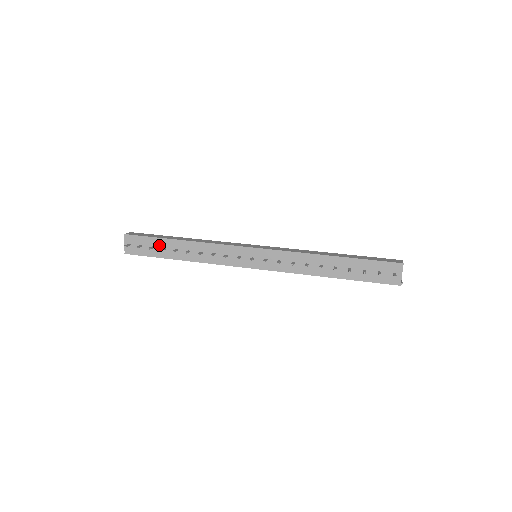
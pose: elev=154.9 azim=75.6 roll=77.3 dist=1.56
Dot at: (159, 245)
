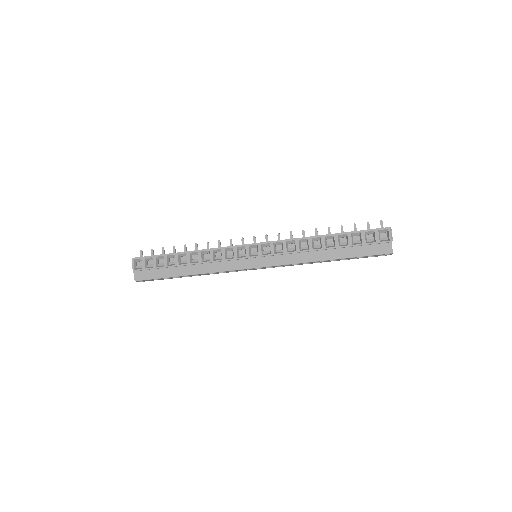
Dot at: occluded
